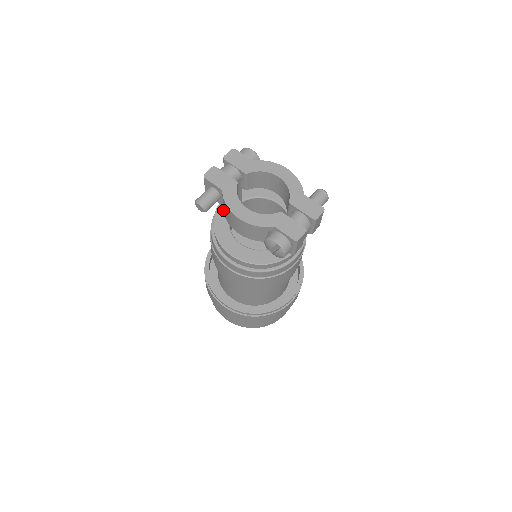
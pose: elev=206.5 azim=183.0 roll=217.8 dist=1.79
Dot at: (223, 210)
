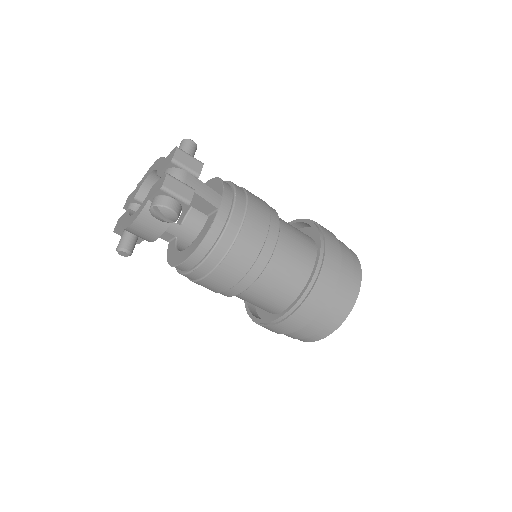
Dot at: occluded
